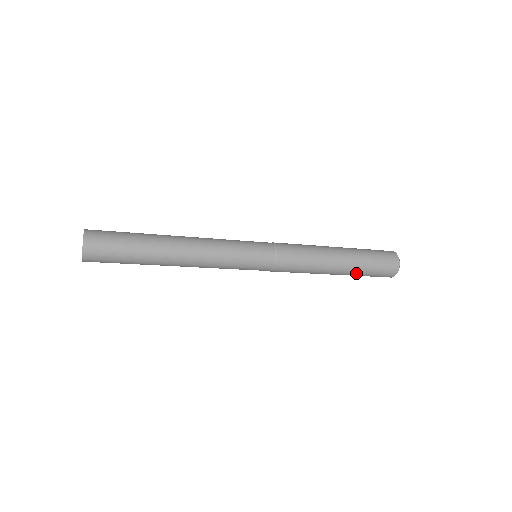
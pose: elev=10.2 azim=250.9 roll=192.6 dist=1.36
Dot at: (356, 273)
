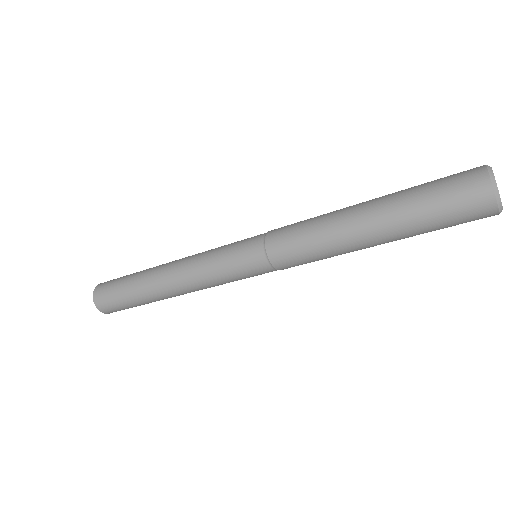
Dot at: (409, 233)
